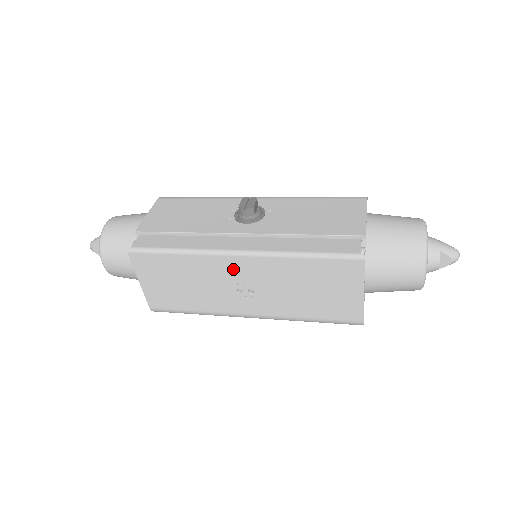
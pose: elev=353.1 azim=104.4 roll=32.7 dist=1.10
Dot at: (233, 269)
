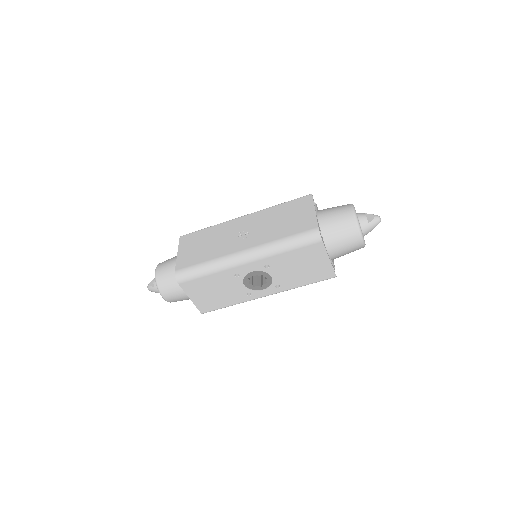
Dot at: (239, 224)
